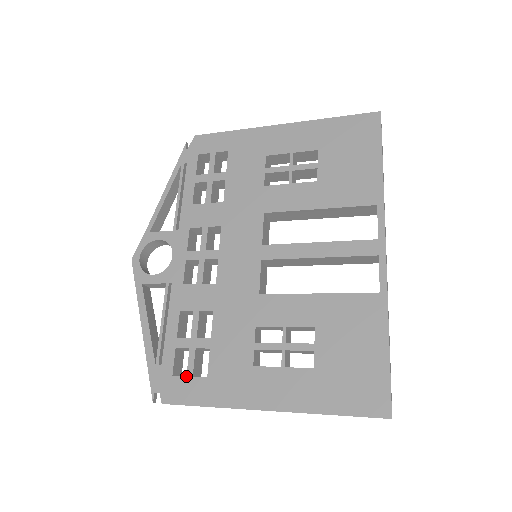
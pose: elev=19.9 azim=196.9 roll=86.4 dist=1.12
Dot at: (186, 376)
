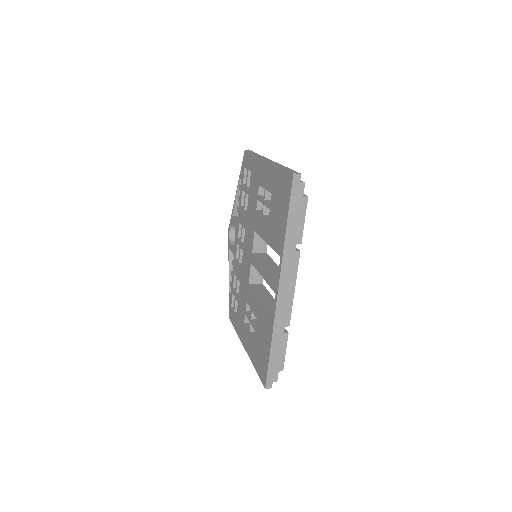
Dot at: (233, 310)
